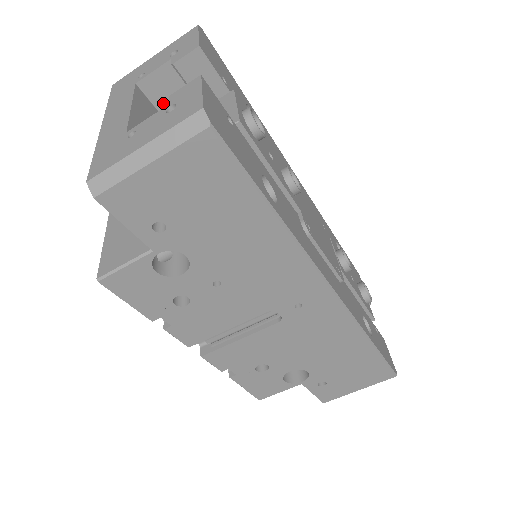
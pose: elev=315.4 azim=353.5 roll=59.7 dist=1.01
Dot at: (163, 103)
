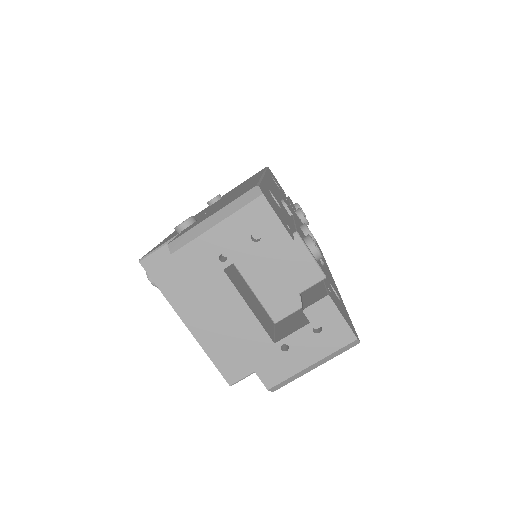
Dot at: occluded
